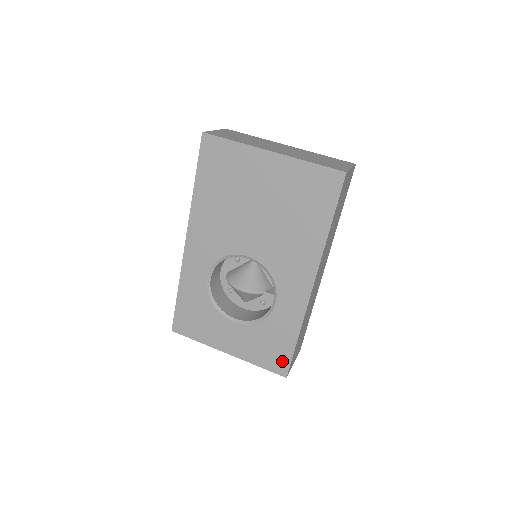
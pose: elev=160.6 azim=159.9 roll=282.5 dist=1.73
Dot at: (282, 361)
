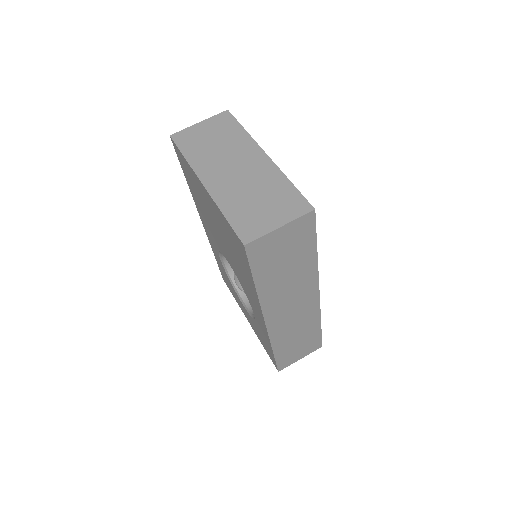
Dot at: (272, 358)
